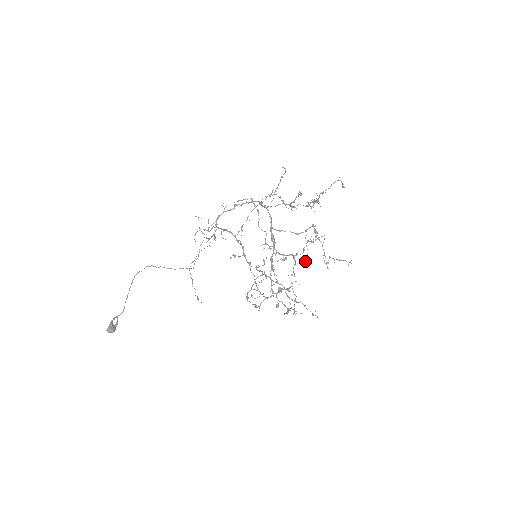
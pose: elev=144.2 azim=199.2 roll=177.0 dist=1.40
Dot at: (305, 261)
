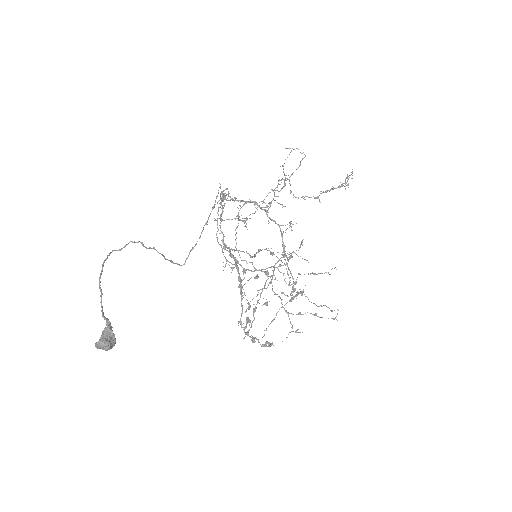
Dot at: occluded
